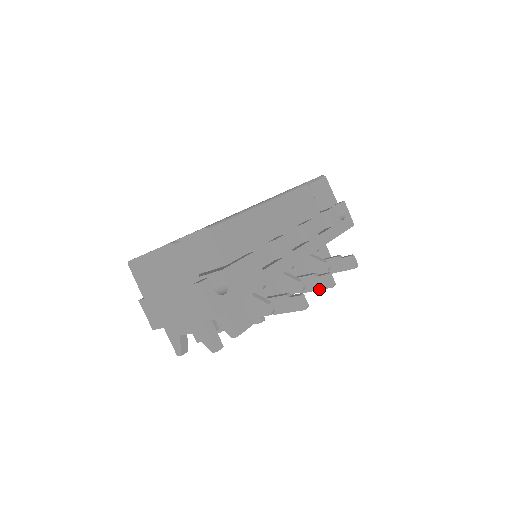
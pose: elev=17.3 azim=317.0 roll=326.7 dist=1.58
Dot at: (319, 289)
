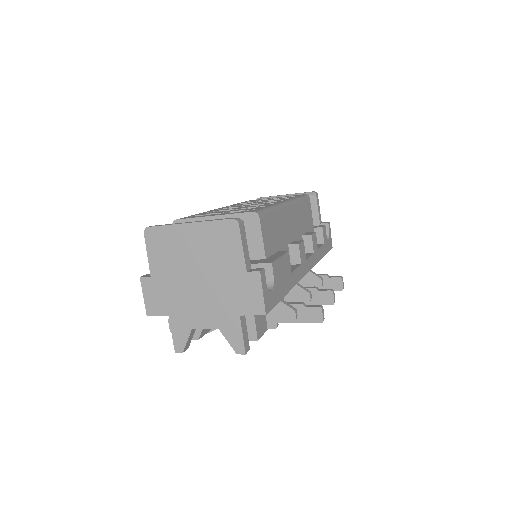
Dot at: (316, 304)
